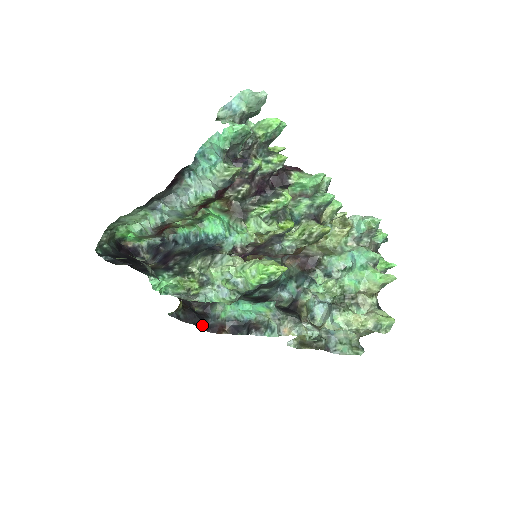
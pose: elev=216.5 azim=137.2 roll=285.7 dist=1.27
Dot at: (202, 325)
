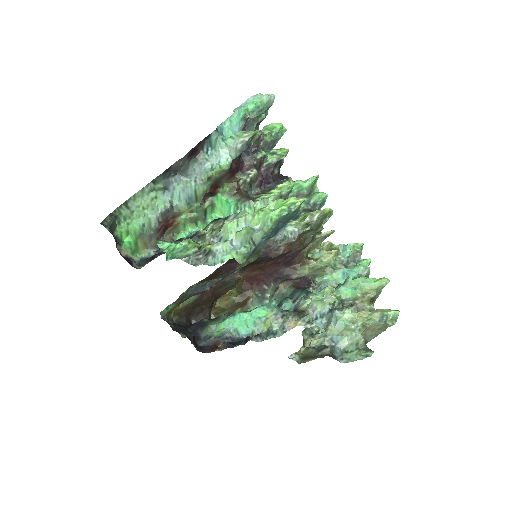
Dot at: (193, 341)
